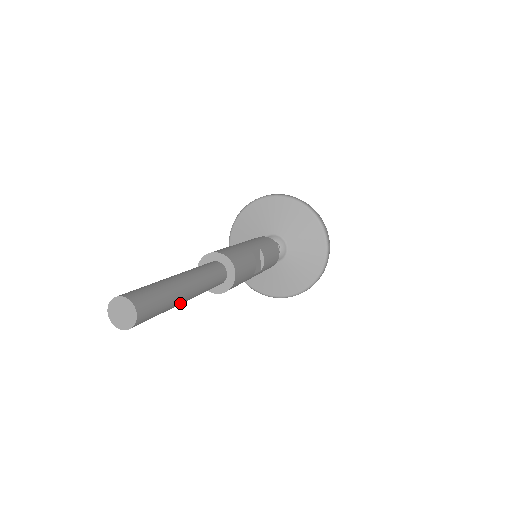
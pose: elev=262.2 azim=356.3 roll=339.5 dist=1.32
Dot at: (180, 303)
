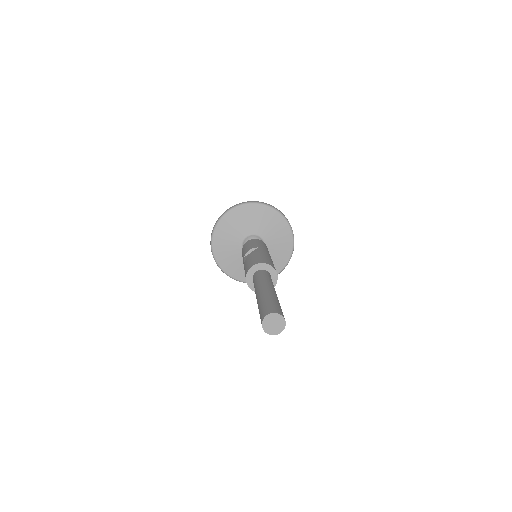
Dot at: occluded
